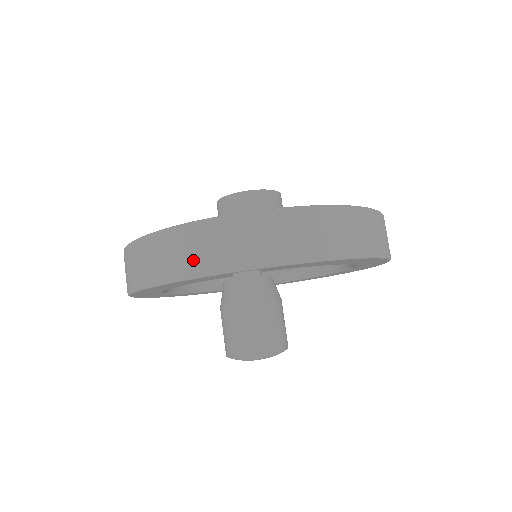
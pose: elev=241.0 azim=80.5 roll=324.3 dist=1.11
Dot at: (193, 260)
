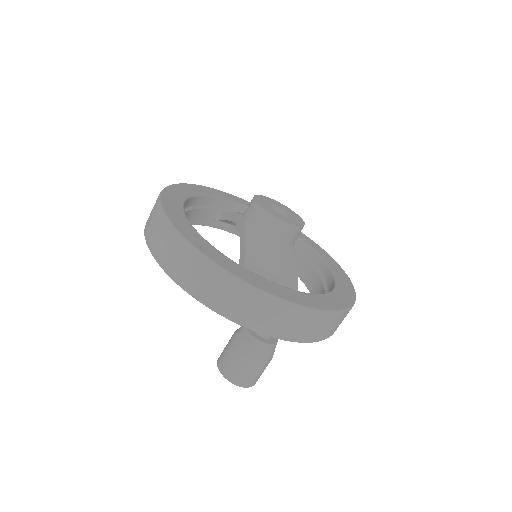
Dot at: (239, 311)
